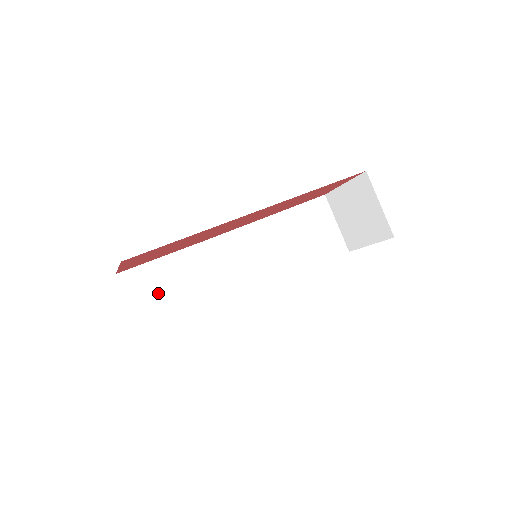
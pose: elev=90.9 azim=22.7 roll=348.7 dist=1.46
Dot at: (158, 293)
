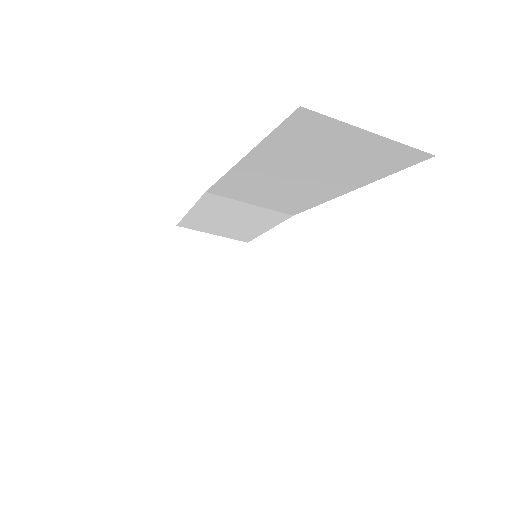
Dot at: (219, 226)
